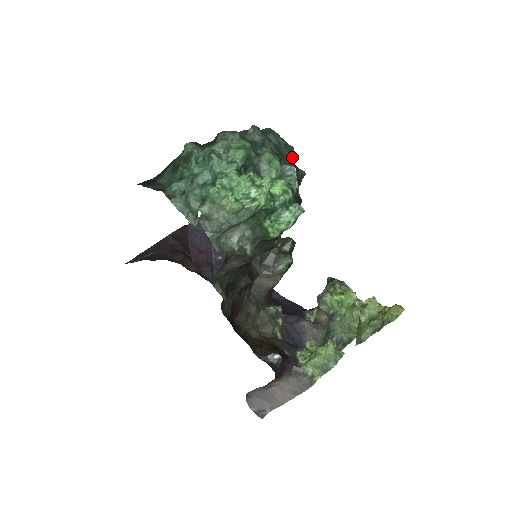
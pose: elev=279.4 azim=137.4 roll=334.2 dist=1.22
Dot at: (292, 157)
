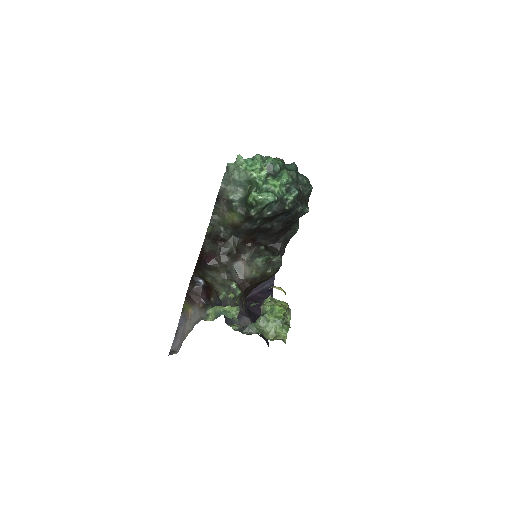
Dot at: (304, 191)
